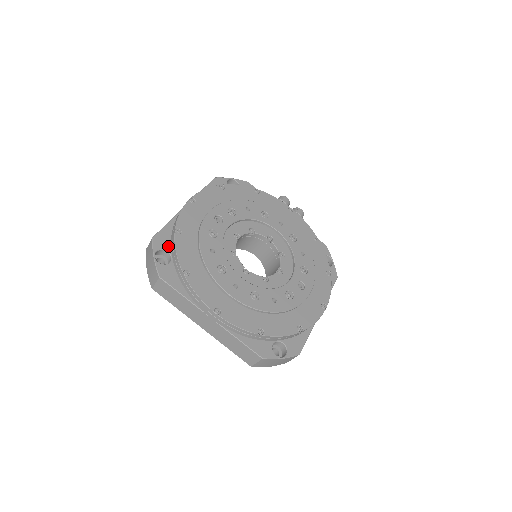
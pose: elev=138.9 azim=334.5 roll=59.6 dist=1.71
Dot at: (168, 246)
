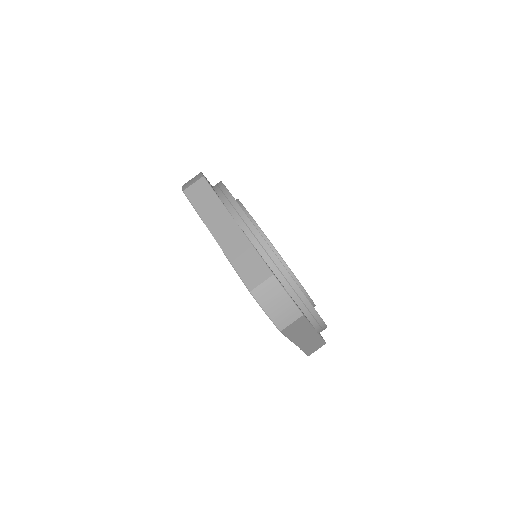
Dot at: (277, 278)
